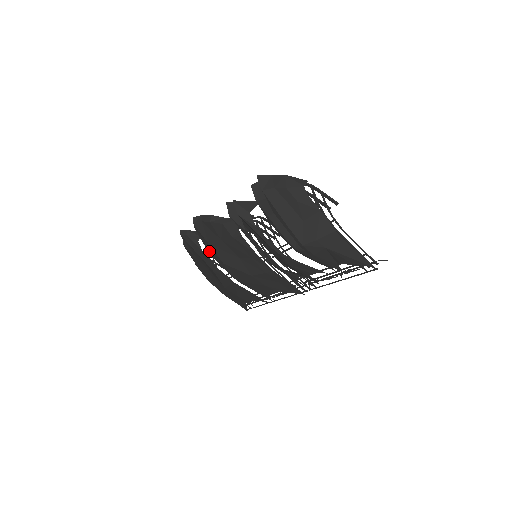
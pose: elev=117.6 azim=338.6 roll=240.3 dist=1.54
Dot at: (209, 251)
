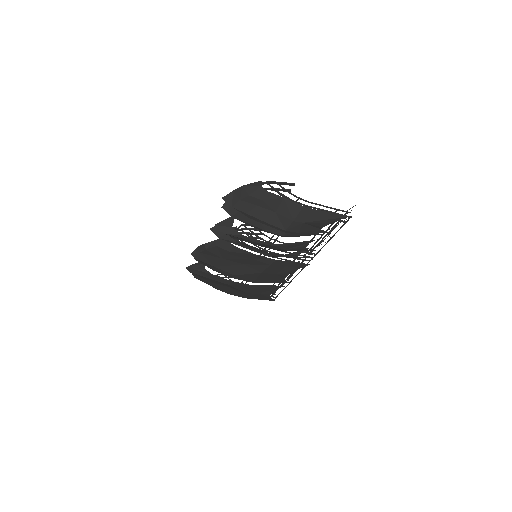
Dot at: (218, 272)
